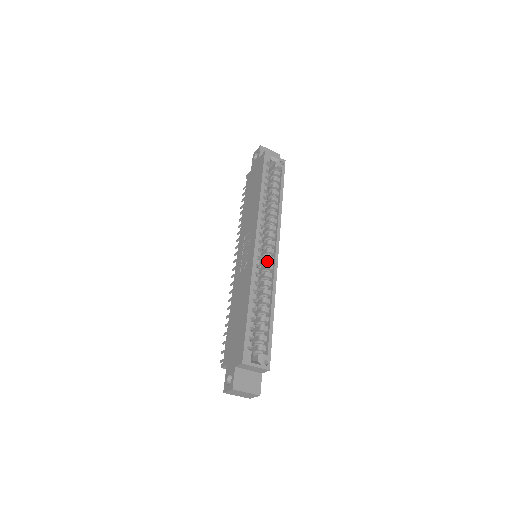
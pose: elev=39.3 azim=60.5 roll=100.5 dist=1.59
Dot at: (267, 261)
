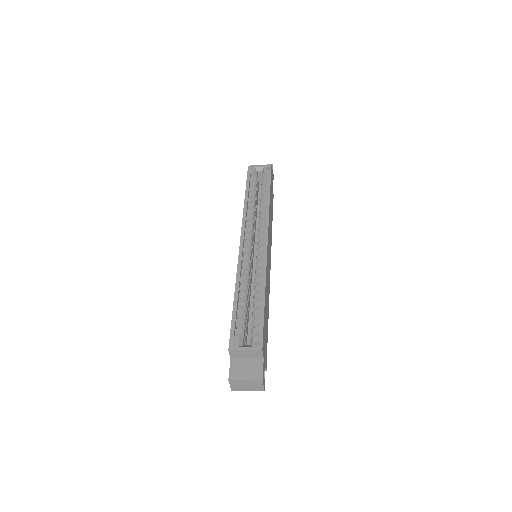
Dot at: (259, 254)
